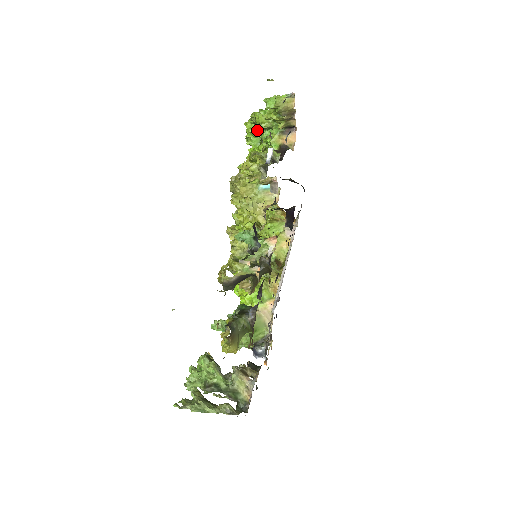
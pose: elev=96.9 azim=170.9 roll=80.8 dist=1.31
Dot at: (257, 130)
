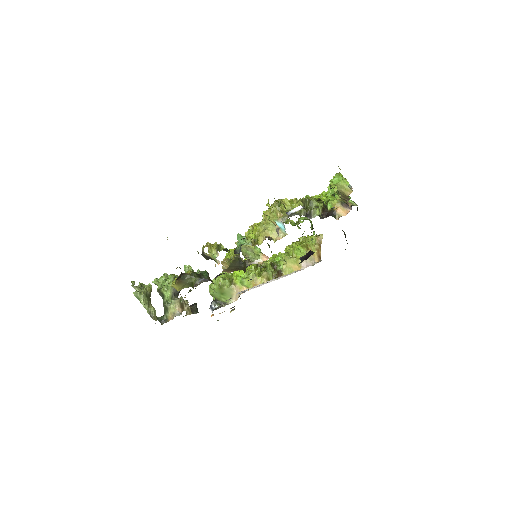
Dot at: occluded
